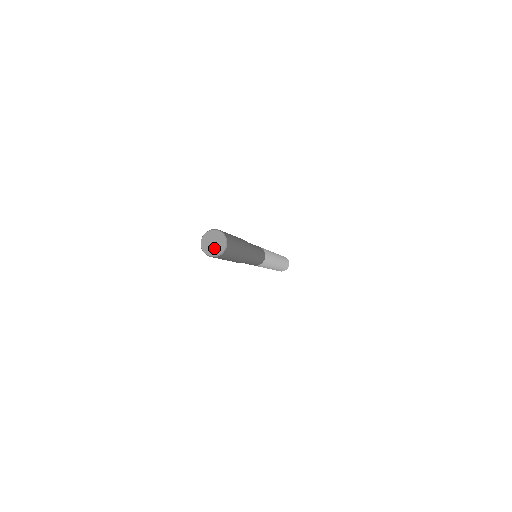
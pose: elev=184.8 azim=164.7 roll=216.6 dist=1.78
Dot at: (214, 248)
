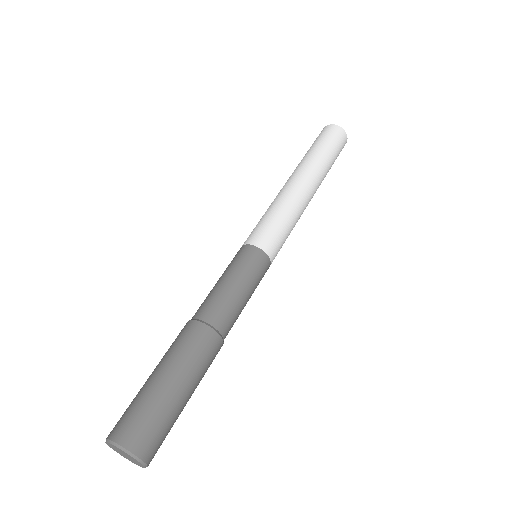
Dot at: (122, 455)
